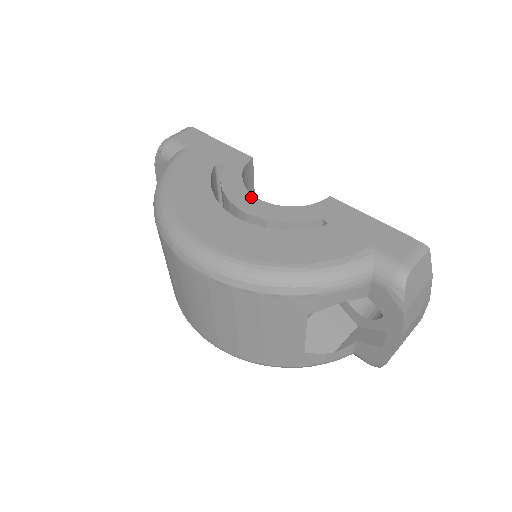
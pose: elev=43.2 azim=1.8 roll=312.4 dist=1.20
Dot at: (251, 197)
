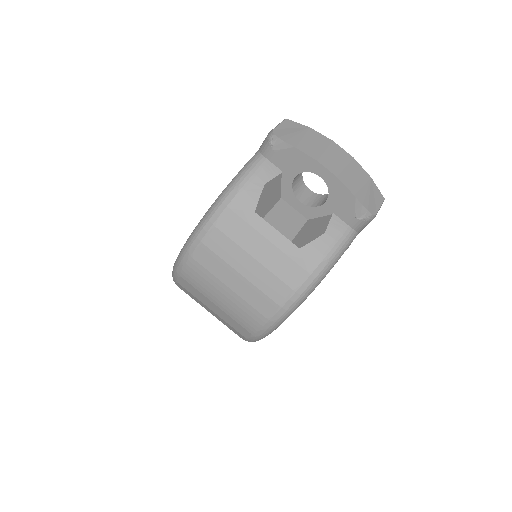
Dot at: occluded
